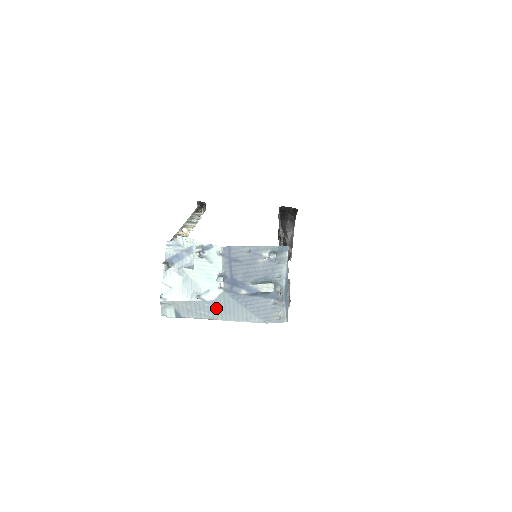
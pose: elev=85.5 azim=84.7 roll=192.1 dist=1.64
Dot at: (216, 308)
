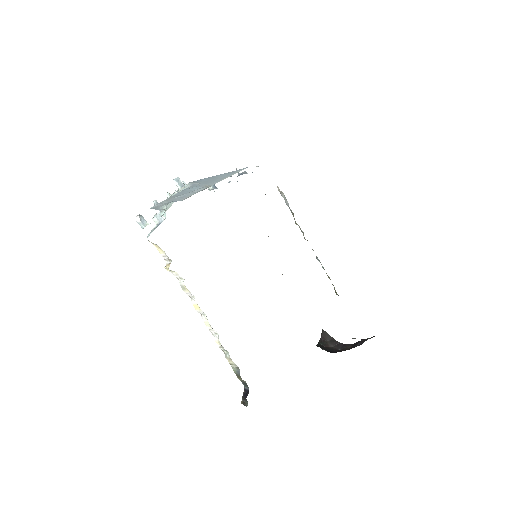
Dot at: (199, 186)
